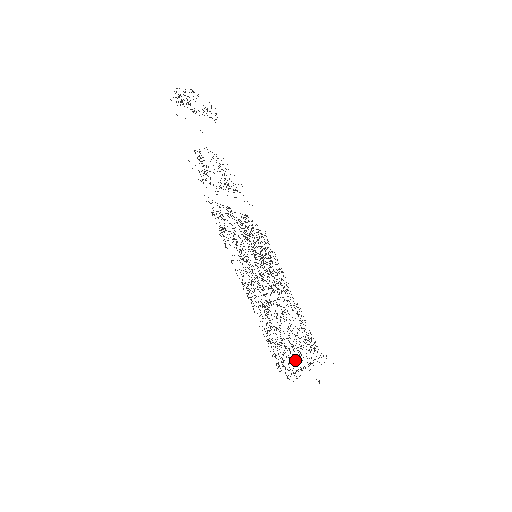
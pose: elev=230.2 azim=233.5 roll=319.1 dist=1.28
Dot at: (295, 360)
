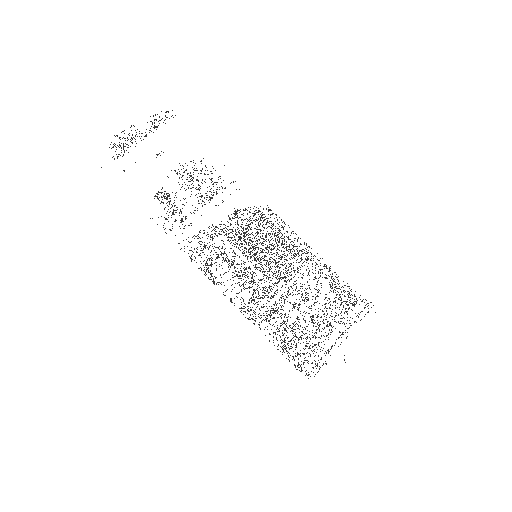
Dot at: (323, 341)
